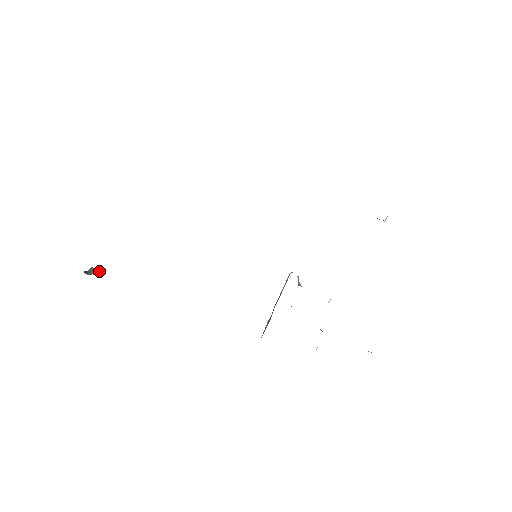
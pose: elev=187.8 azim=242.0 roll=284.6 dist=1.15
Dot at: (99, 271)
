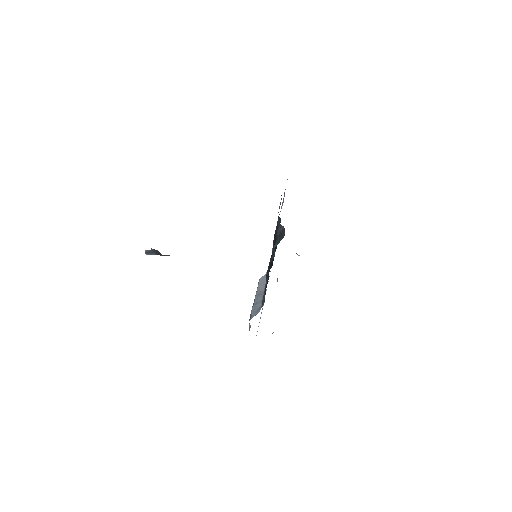
Dot at: occluded
